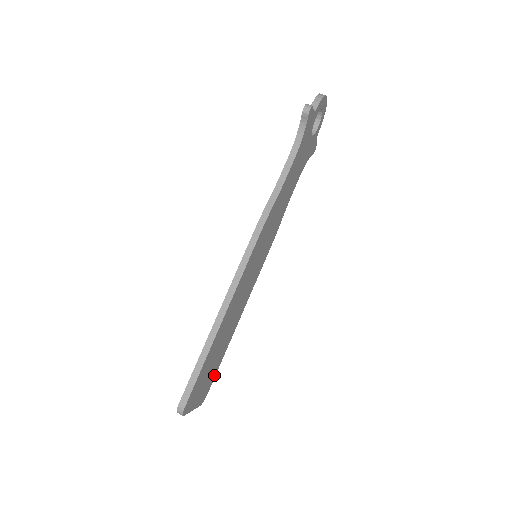
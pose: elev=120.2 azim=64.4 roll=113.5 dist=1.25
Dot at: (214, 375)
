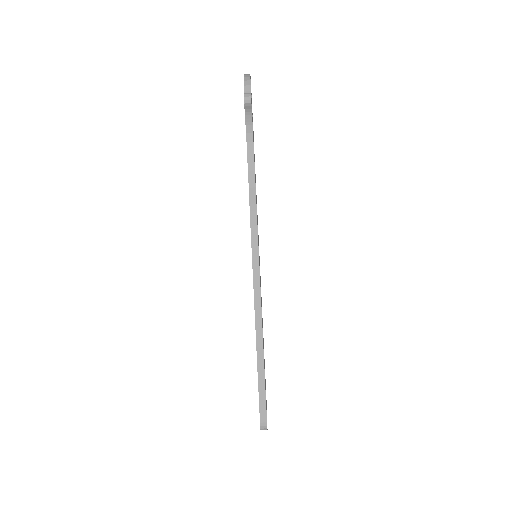
Dot at: occluded
